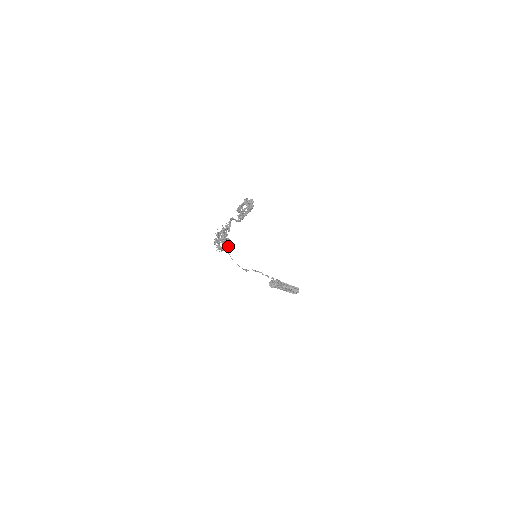
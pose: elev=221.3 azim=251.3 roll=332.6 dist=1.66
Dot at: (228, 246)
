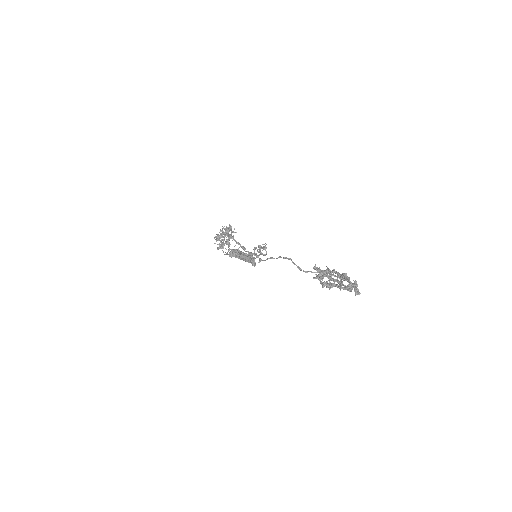
Dot at: (237, 250)
